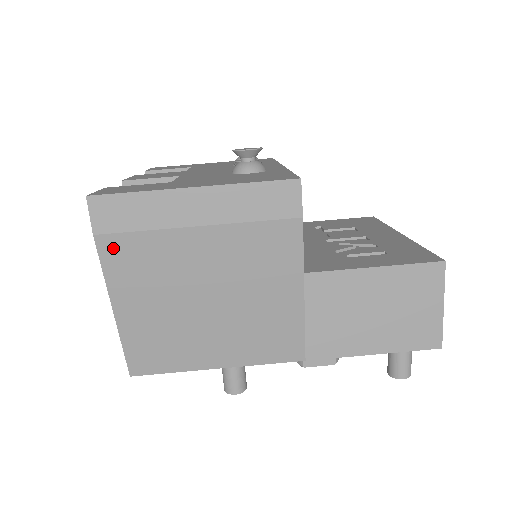
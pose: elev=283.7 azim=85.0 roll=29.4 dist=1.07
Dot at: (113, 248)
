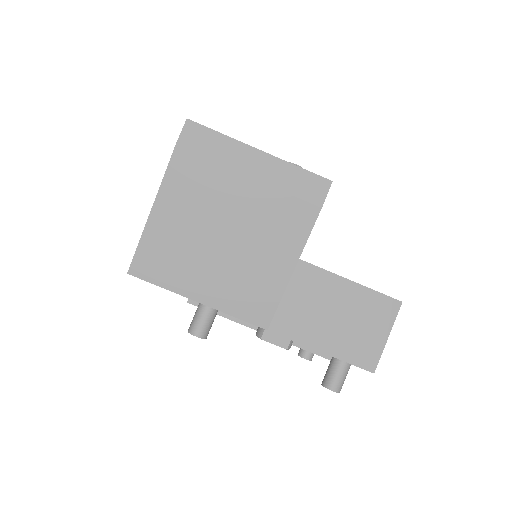
Dot at: (182, 162)
